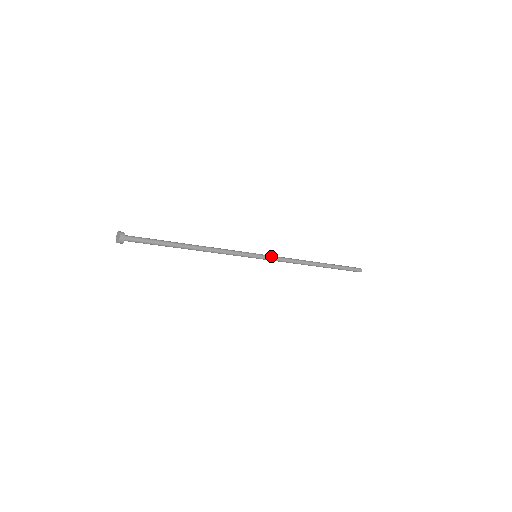
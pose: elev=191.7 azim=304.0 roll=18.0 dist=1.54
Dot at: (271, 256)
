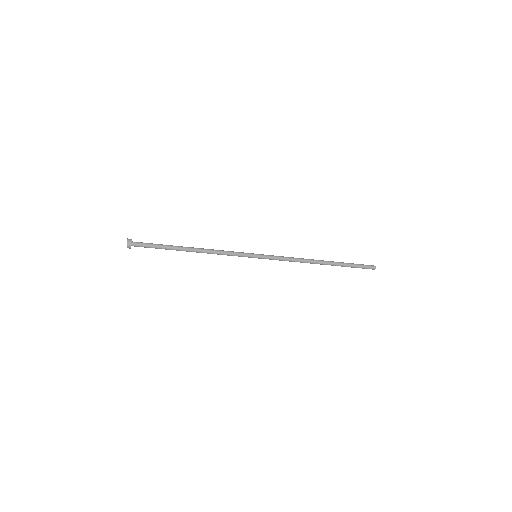
Dot at: (270, 255)
